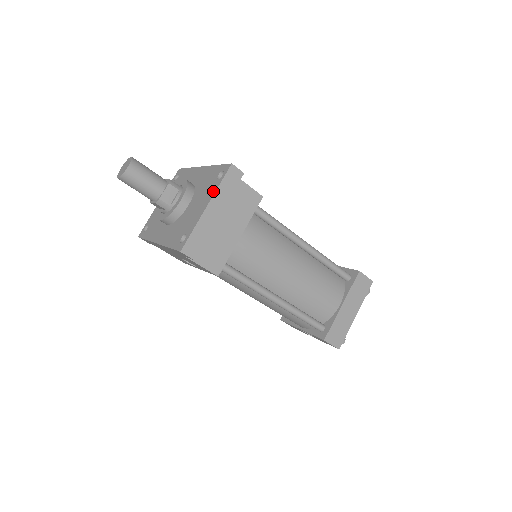
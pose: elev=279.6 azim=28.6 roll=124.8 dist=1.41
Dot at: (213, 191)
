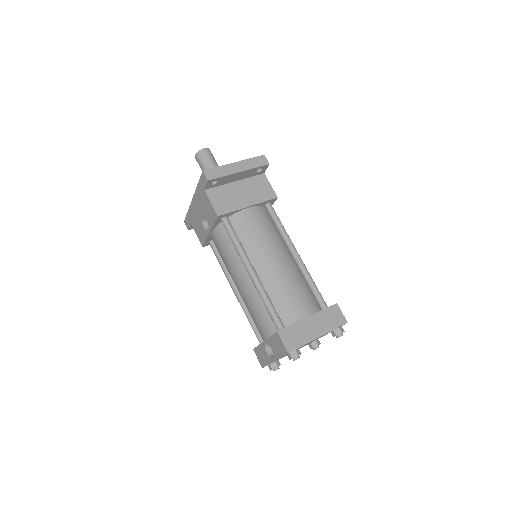
Dot at: (244, 161)
